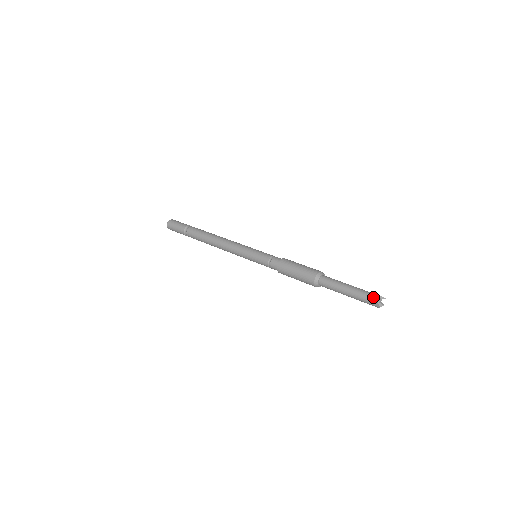
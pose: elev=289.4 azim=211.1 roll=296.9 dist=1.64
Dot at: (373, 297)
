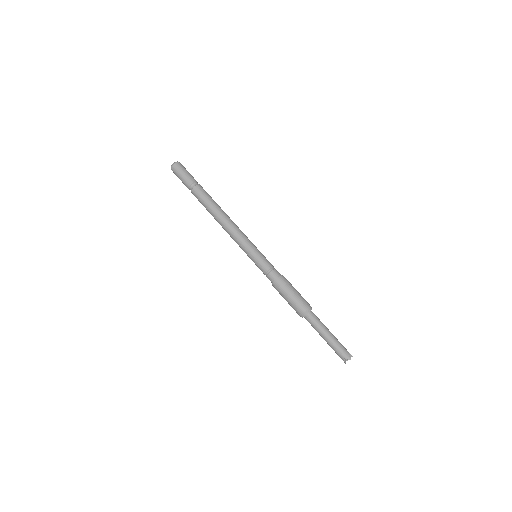
Dot at: (346, 353)
